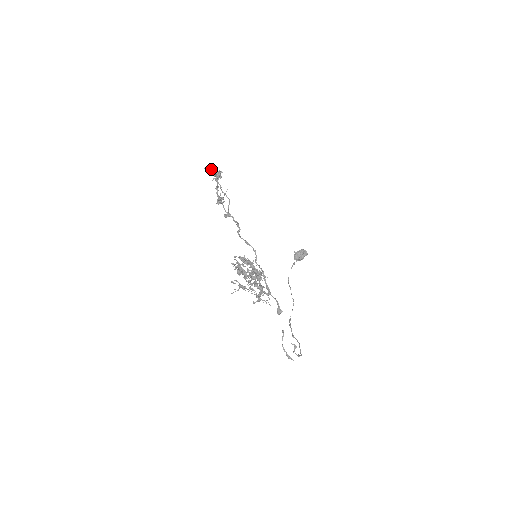
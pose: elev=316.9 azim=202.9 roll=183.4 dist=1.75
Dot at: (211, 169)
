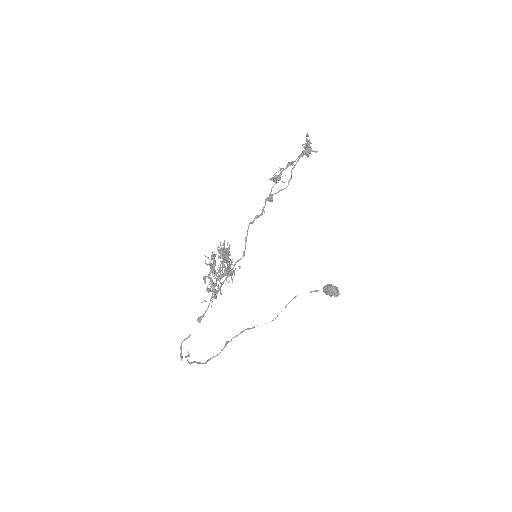
Dot at: (308, 140)
